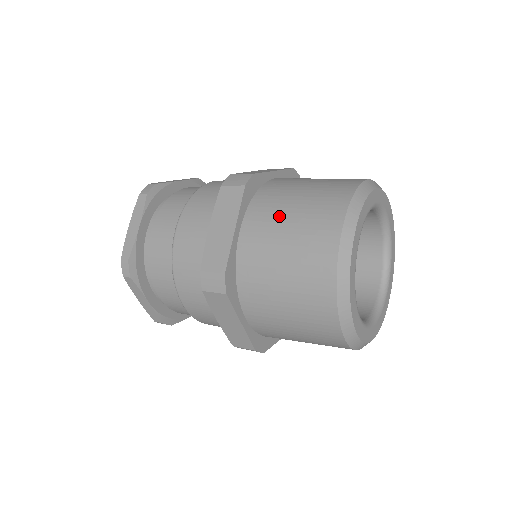
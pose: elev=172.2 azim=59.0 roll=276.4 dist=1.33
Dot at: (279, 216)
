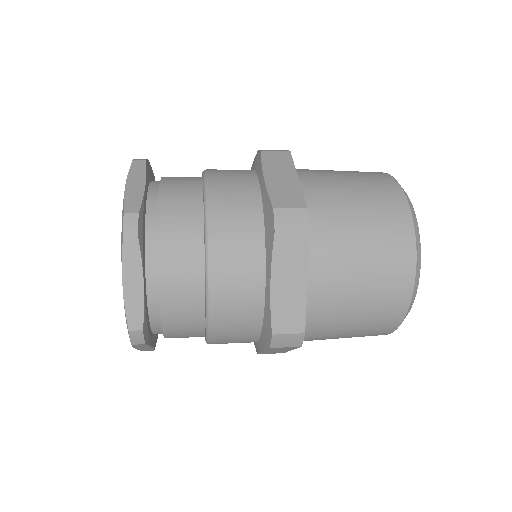
Dot at: (332, 176)
